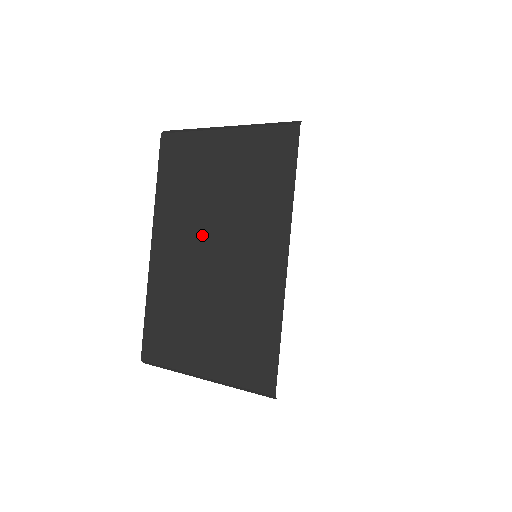
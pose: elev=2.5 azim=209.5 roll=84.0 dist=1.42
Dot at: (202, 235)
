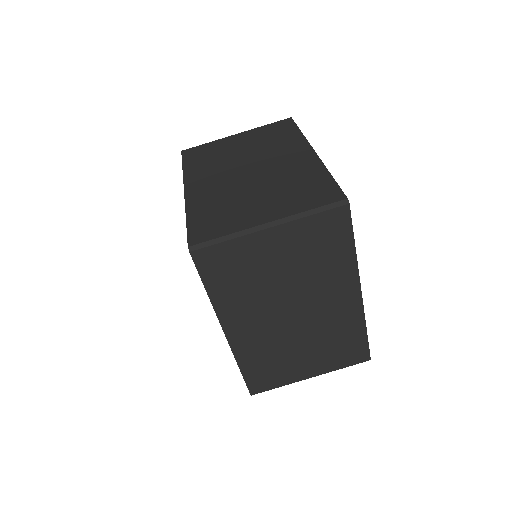
Dot at: (277, 307)
